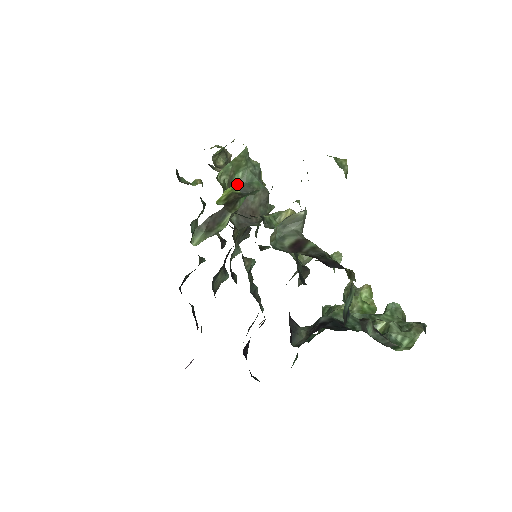
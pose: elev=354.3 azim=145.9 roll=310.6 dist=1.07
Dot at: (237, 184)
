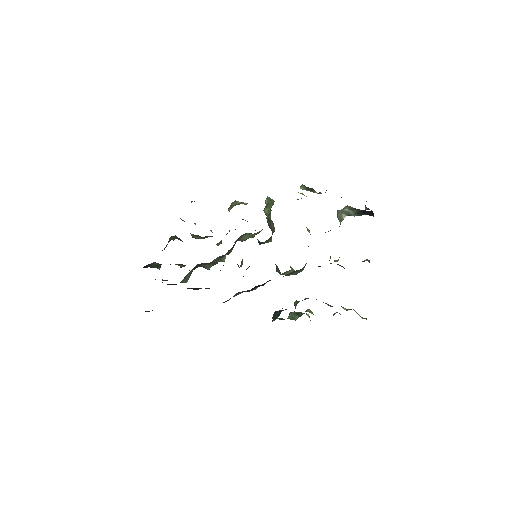
Dot at: occluded
